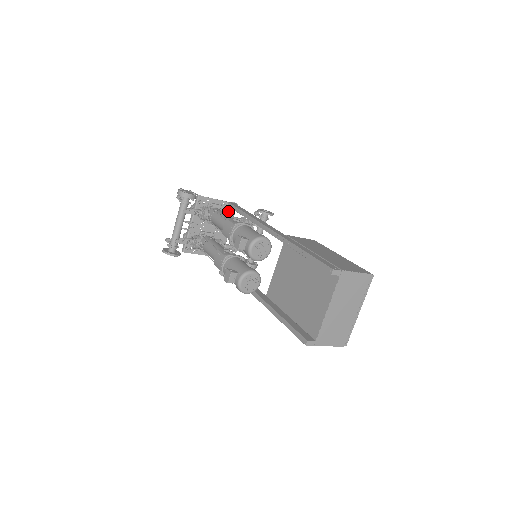
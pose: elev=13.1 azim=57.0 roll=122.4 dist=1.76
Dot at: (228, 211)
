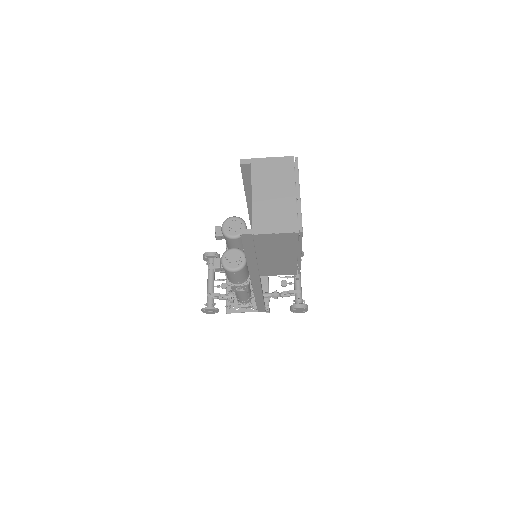
Dot at: occluded
